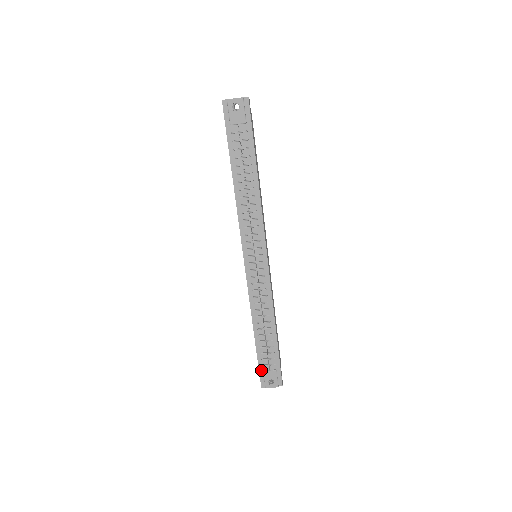
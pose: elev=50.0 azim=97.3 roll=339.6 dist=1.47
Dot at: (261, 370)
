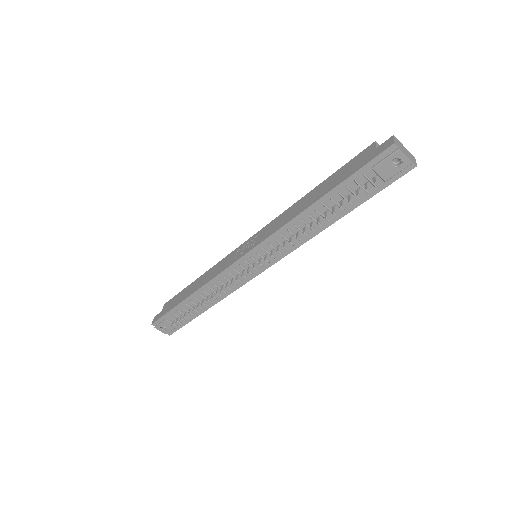
Dot at: (165, 317)
